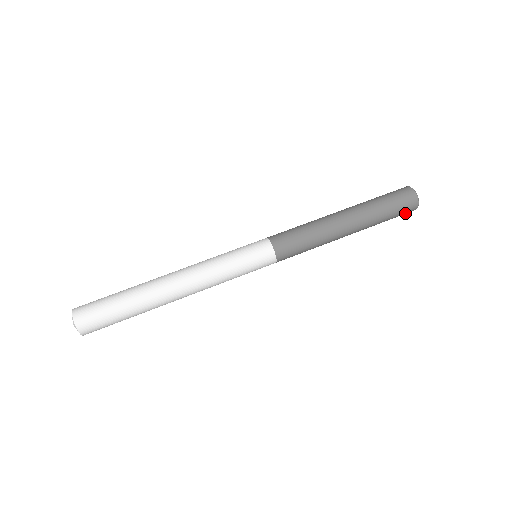
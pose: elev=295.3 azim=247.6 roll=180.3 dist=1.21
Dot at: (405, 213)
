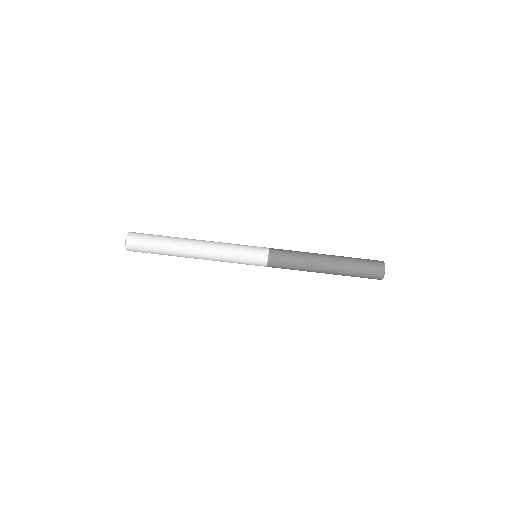
Dot at: occluded
